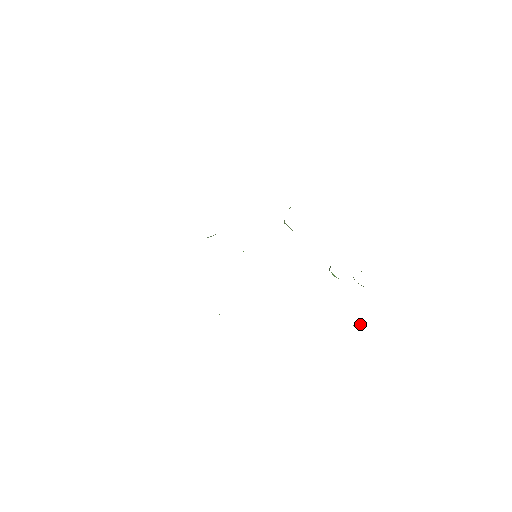
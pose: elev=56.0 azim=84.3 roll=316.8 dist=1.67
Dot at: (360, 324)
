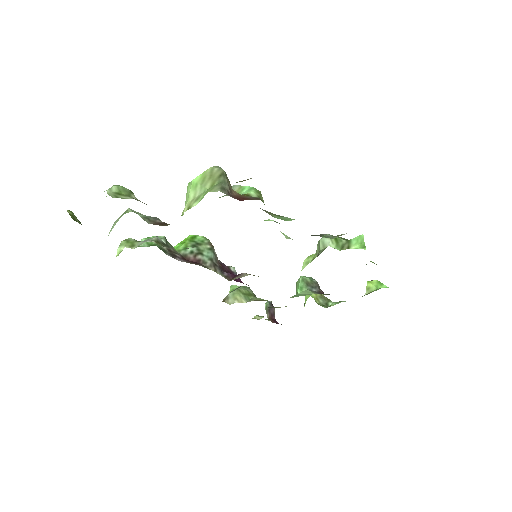
Dot at: (269, 315)
